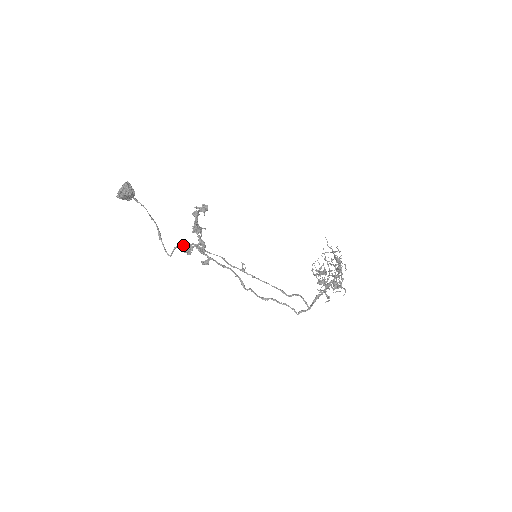
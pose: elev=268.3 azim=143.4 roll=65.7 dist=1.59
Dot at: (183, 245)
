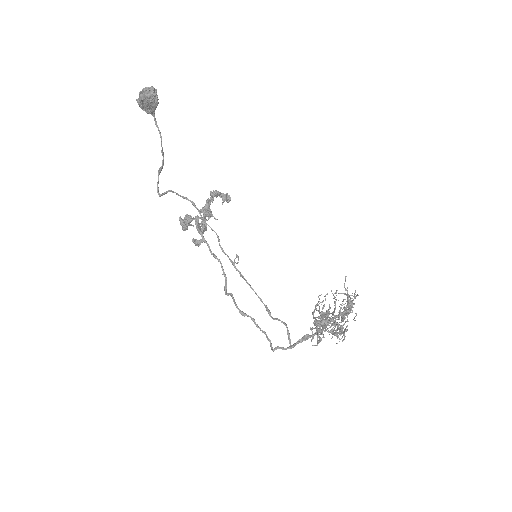
Dot at: (180, 195)
